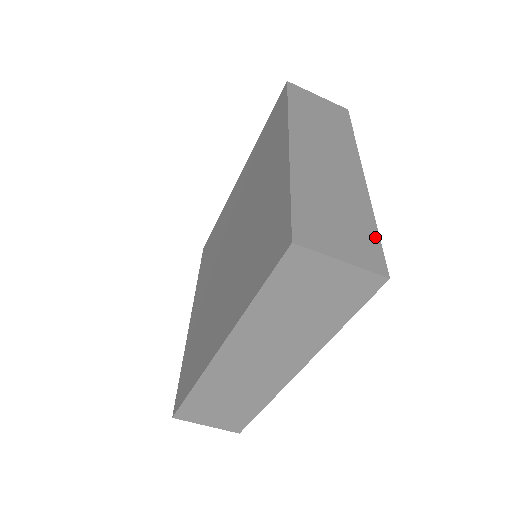
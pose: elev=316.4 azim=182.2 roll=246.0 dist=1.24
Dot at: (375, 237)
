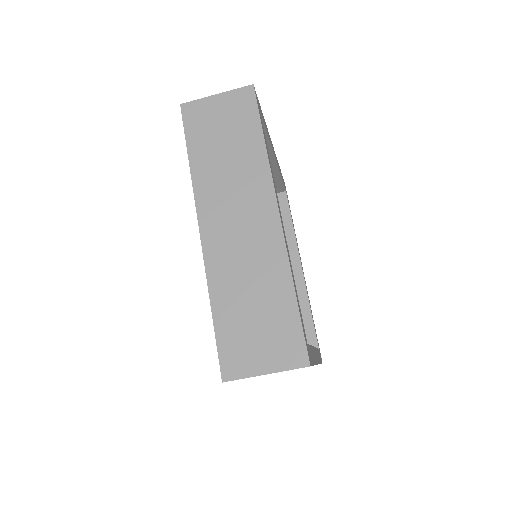
Dot at: occluded
